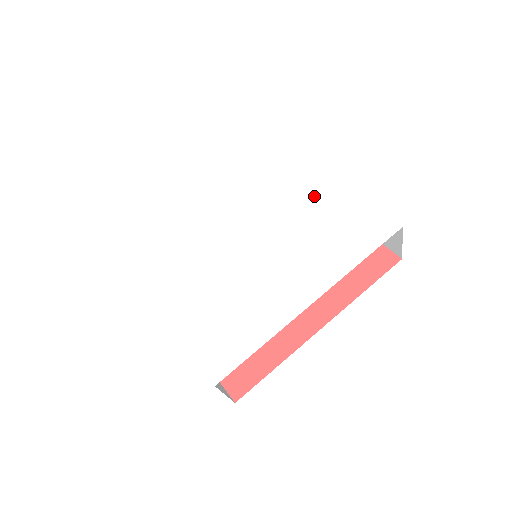
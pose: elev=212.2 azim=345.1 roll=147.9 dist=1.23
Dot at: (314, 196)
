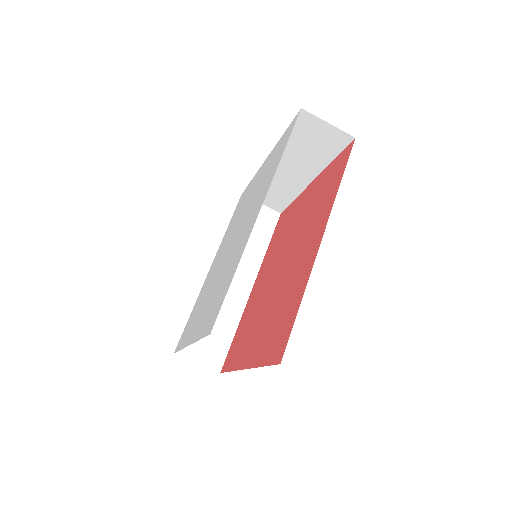
Dot at: (259, 177)
